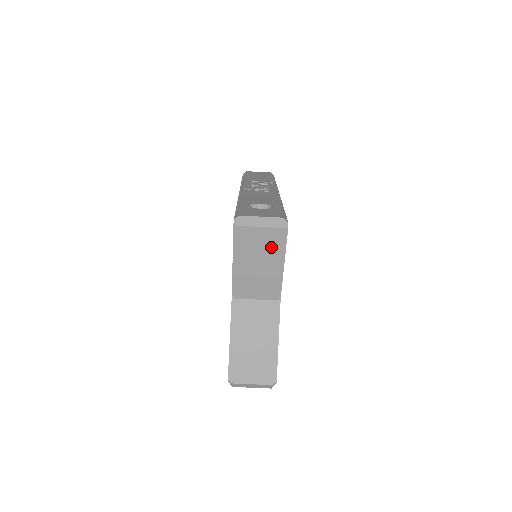
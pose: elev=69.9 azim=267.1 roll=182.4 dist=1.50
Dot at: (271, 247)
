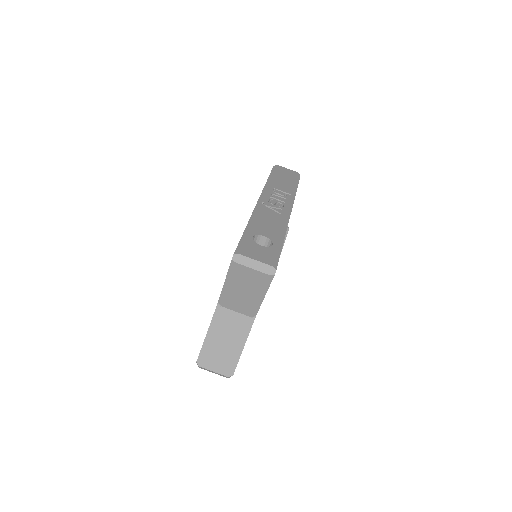
Dot at: (257, 284)
